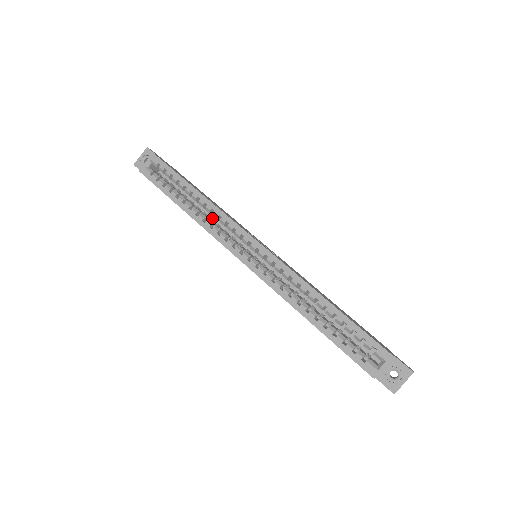
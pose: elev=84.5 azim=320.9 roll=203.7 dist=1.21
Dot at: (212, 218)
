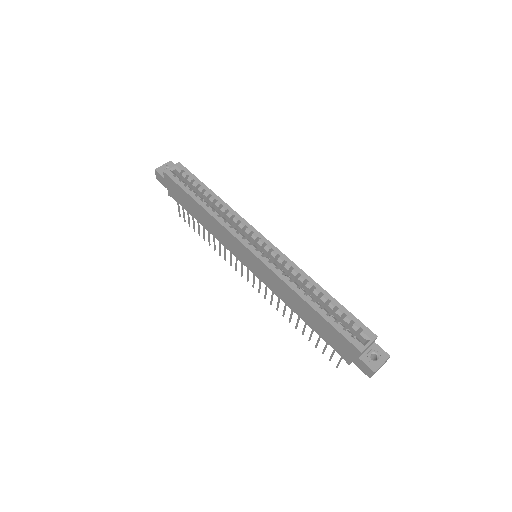
Dot at: occluded
